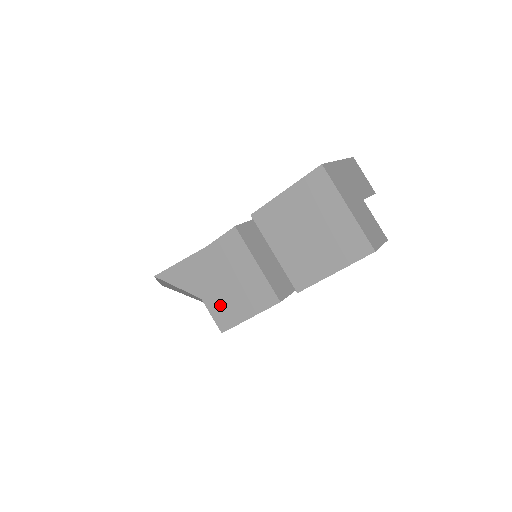
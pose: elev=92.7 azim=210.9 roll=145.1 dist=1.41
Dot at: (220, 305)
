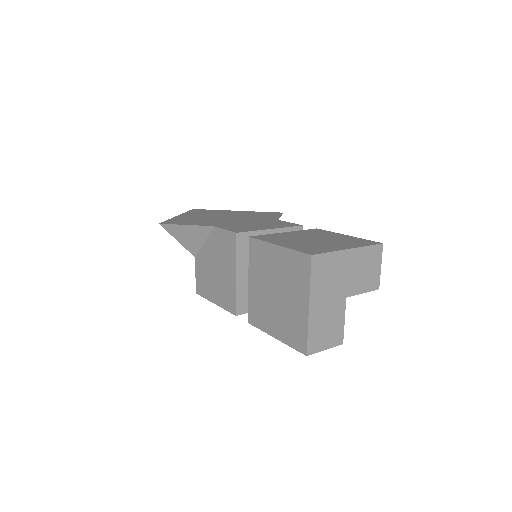
Dot at: (203, 275)
